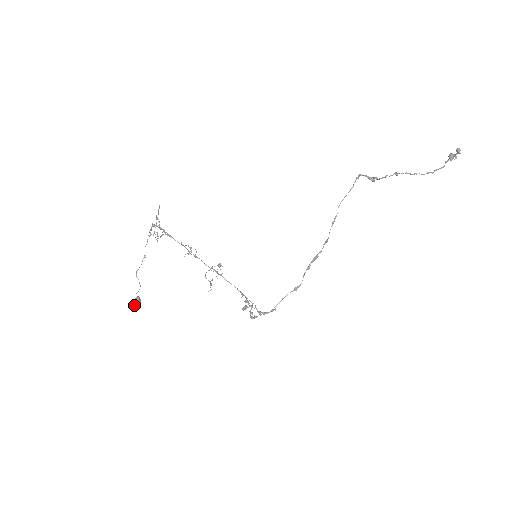
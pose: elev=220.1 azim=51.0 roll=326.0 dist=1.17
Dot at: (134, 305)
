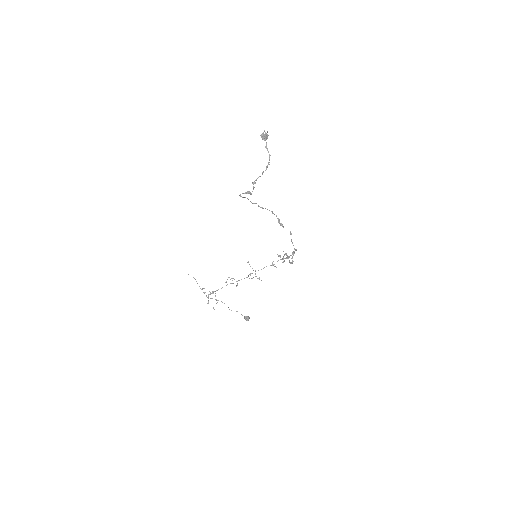
Dot at: (248, 319)
